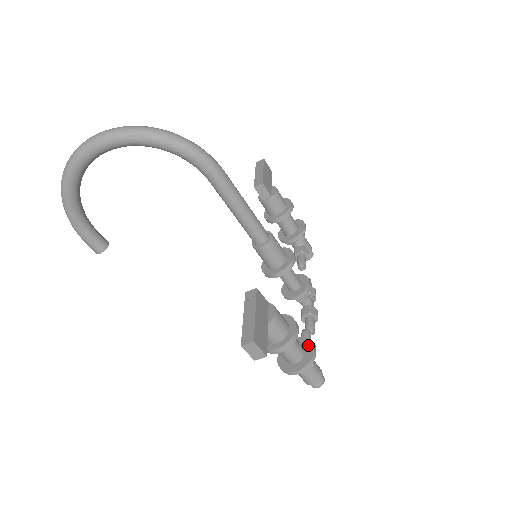
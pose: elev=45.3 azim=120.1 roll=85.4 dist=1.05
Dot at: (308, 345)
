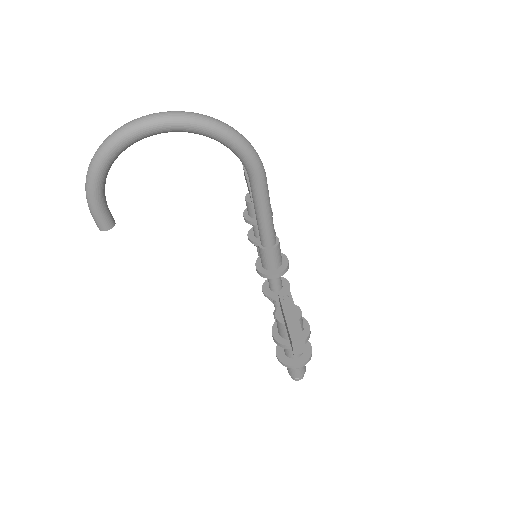
Dot at: occluded
